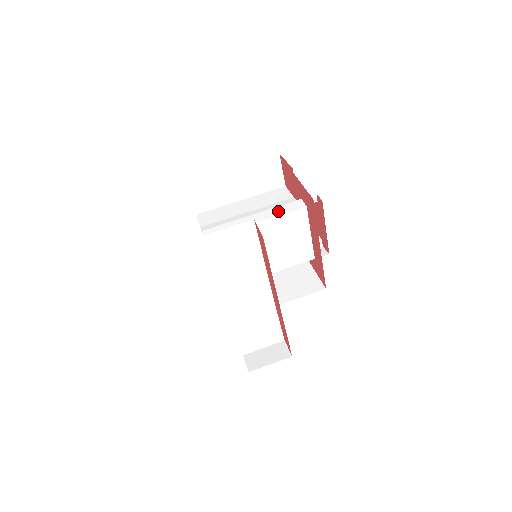
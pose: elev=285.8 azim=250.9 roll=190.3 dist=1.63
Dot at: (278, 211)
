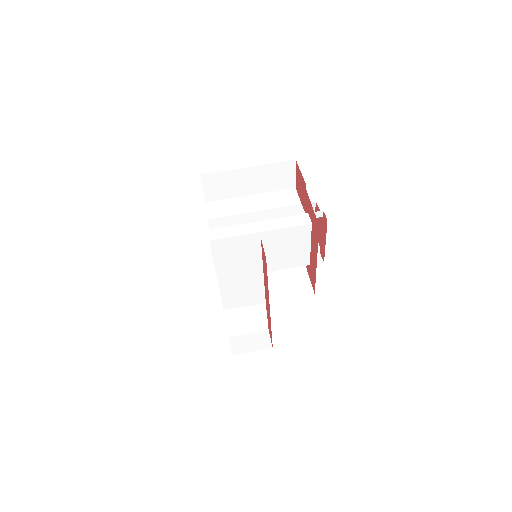
Dot at: (284, 223)
